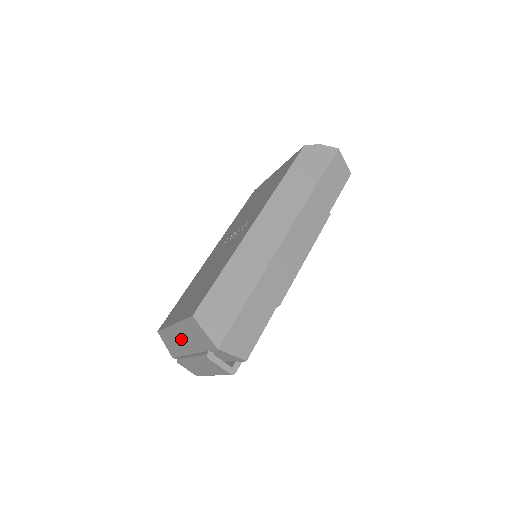
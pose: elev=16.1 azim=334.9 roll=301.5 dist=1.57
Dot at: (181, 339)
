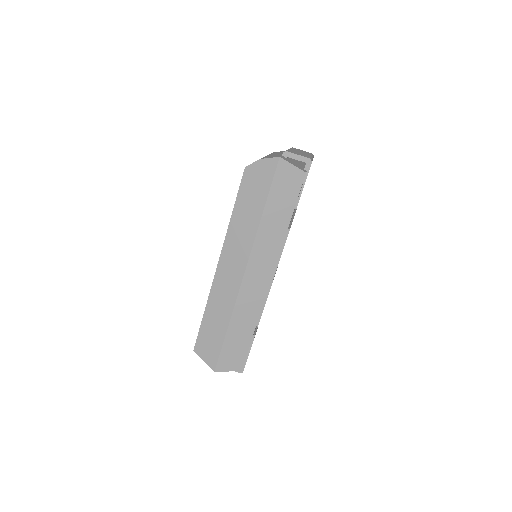
Dot at: occluded
